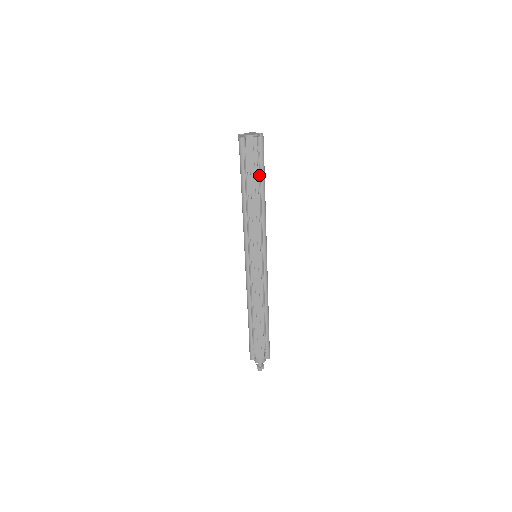
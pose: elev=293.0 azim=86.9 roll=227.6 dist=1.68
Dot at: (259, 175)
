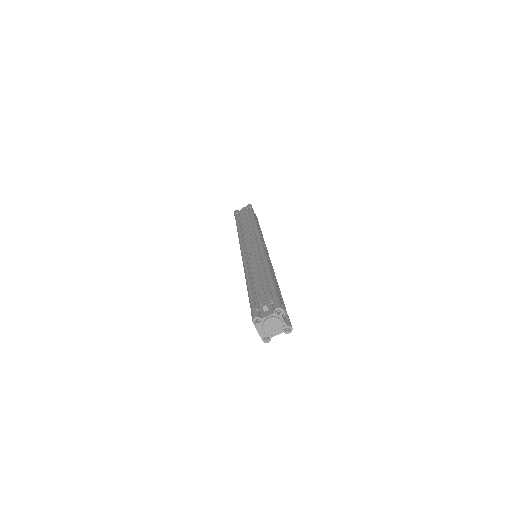
Dot at: occluded
